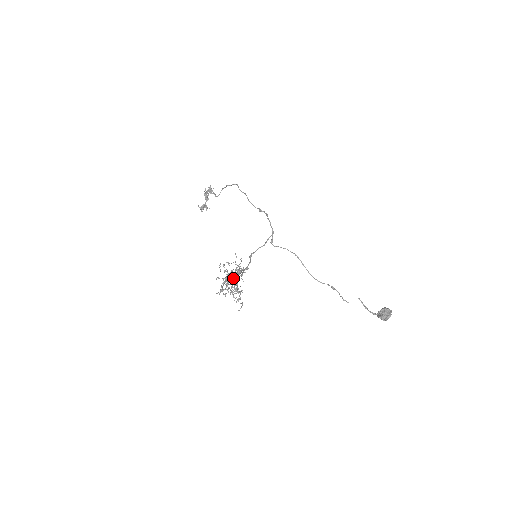
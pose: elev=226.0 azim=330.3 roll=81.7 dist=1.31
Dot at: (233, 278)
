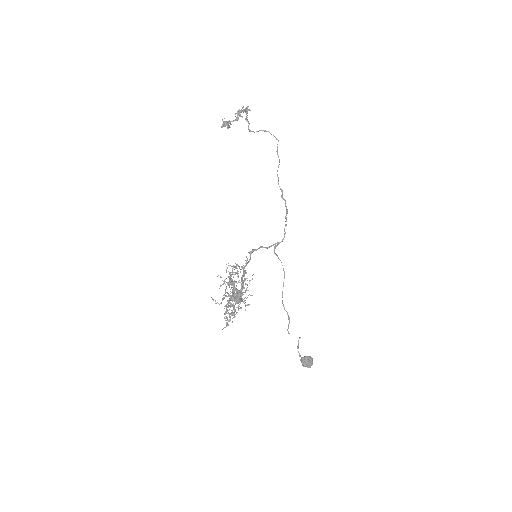
Dot at: (240, 301)
